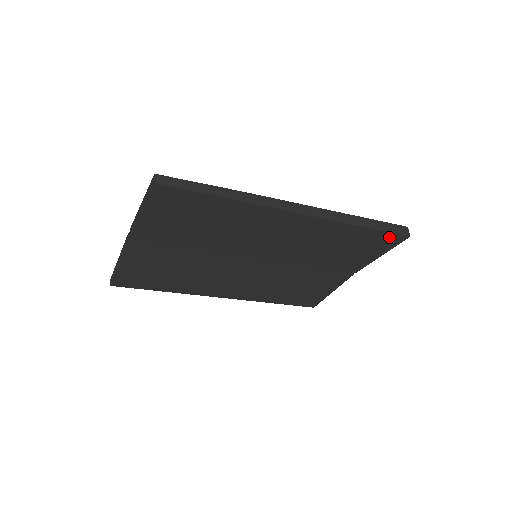
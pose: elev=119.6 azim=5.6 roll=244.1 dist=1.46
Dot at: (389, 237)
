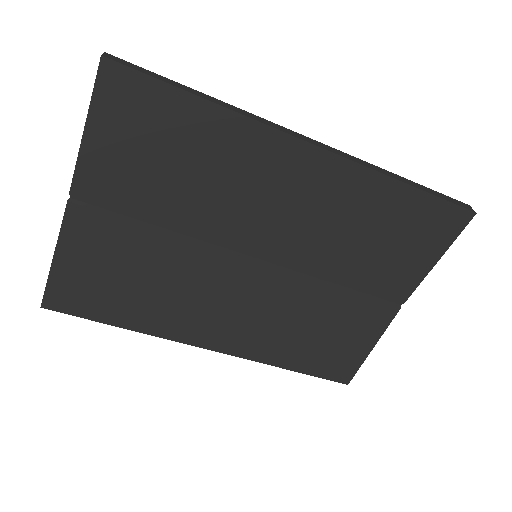
Dot at: (446, 213)
